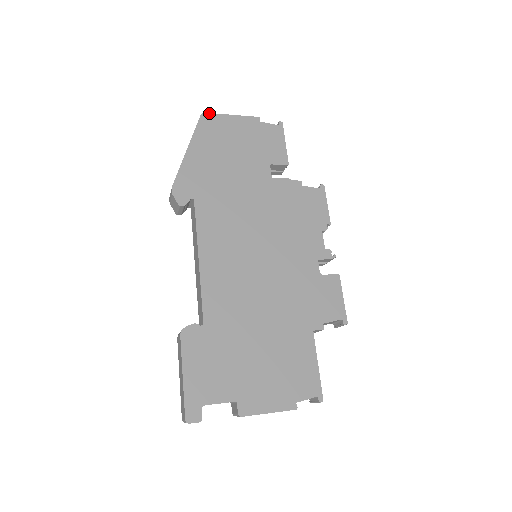
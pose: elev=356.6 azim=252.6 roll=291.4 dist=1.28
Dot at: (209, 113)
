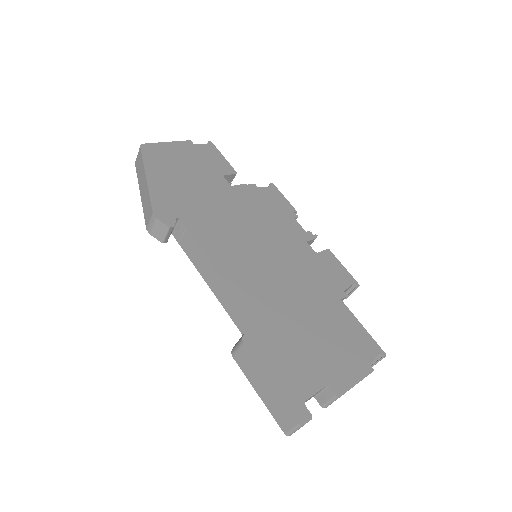
Dot at: (147, 143)
